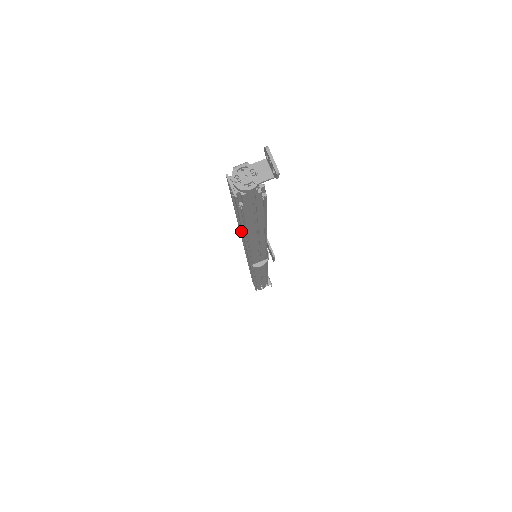
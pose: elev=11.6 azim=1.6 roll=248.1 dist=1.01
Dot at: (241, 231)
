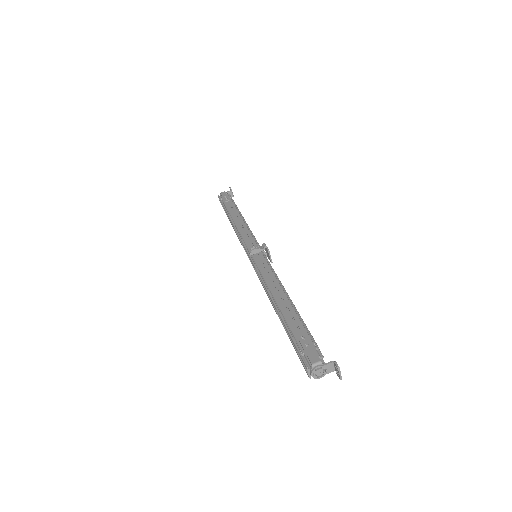
Dot at: (271, 298)
